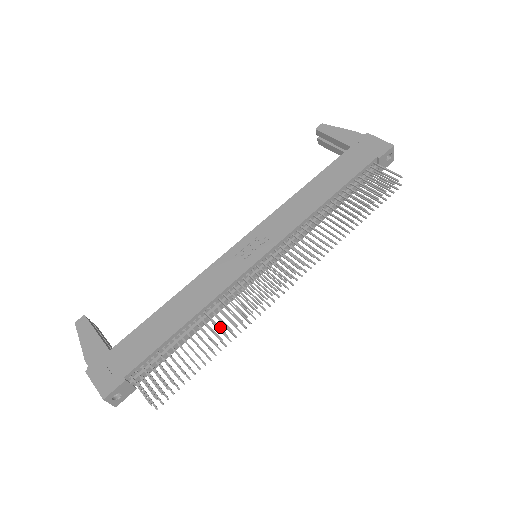
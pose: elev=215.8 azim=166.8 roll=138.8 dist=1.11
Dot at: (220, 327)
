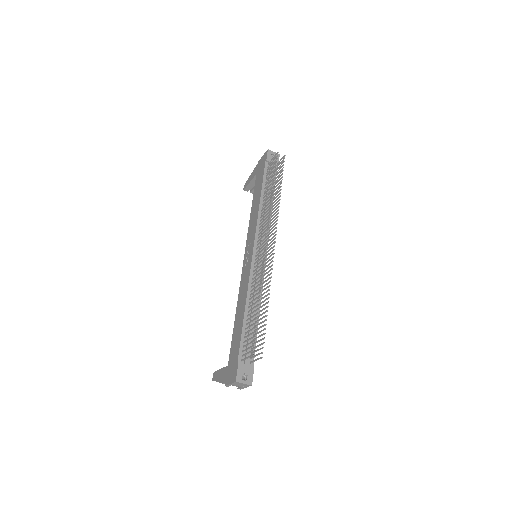
Dot at: (257, 293)
